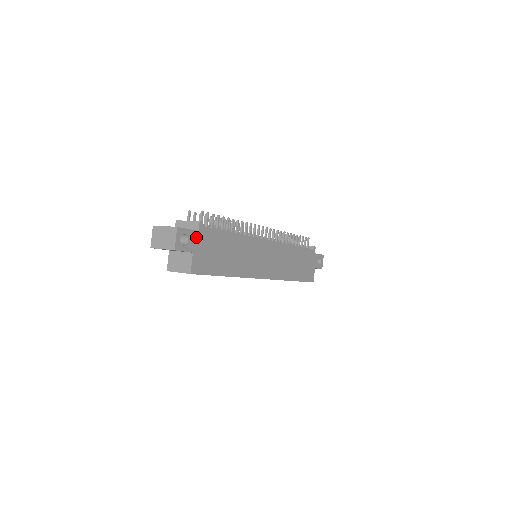
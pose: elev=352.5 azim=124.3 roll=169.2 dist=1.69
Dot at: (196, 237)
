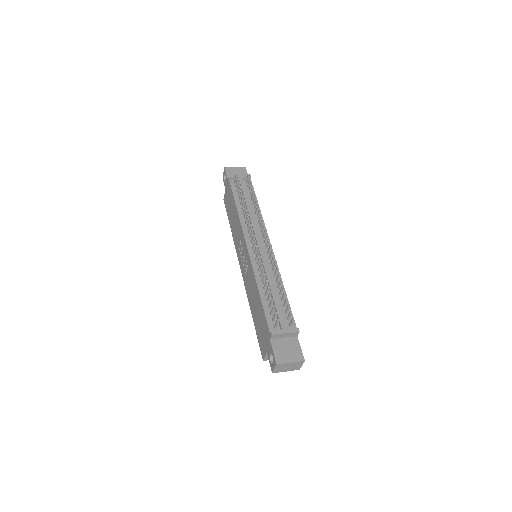
Dot at: occluded
